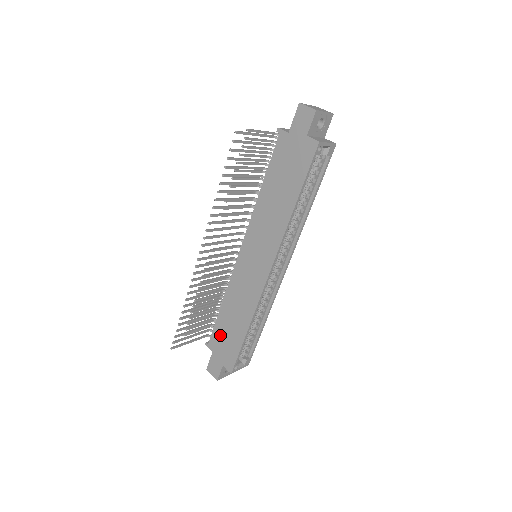
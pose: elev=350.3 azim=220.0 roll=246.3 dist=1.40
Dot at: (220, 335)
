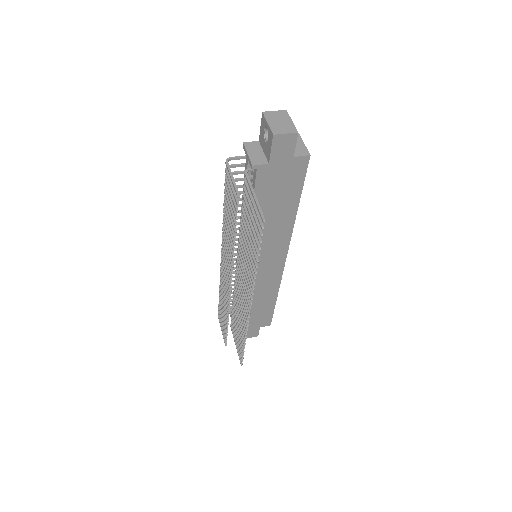
Dot at: occluded
